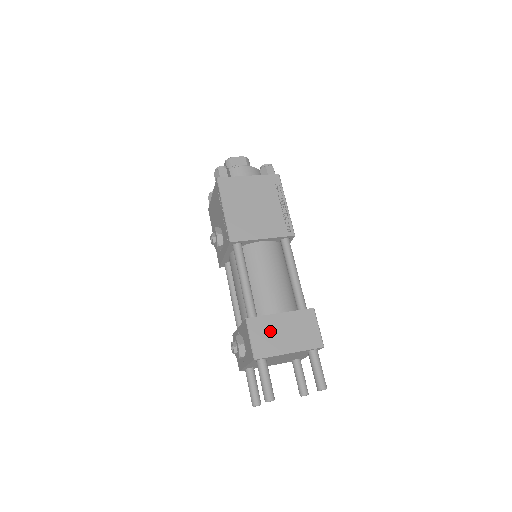
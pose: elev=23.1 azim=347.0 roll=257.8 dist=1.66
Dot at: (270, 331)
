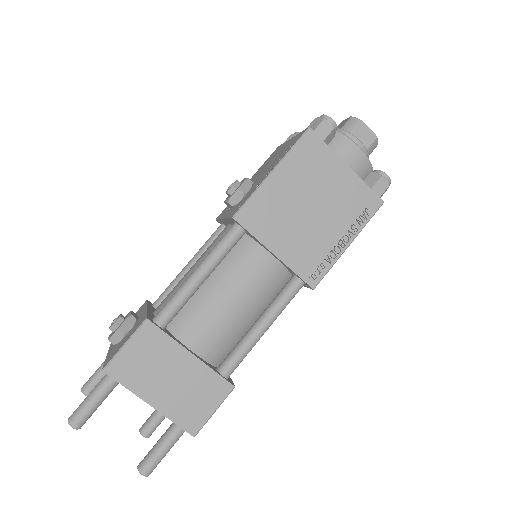
Dot at: (157, 360)
